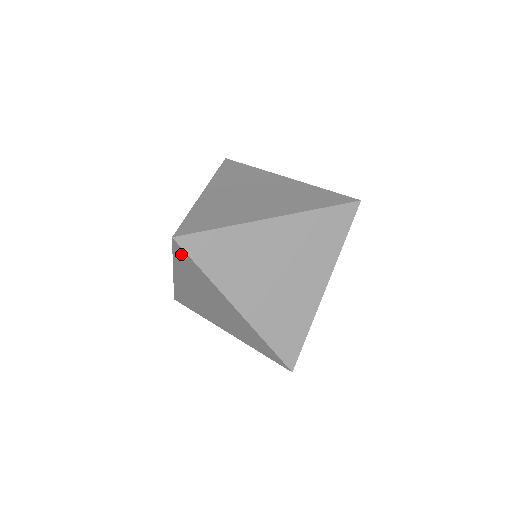
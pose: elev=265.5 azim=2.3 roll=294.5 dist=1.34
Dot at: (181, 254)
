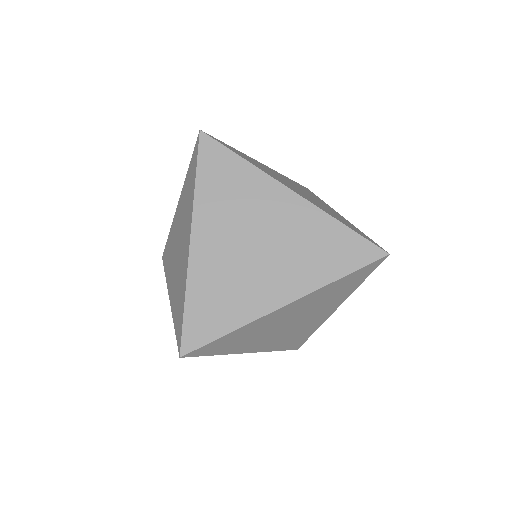
Dot at: (195, 157)
